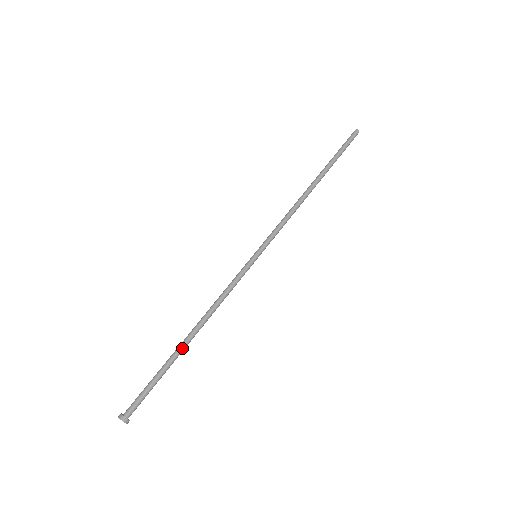
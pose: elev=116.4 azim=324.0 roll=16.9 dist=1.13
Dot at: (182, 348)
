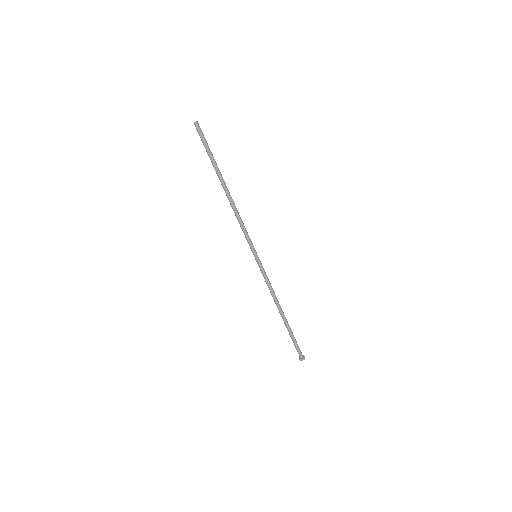
Dot at: occluded
